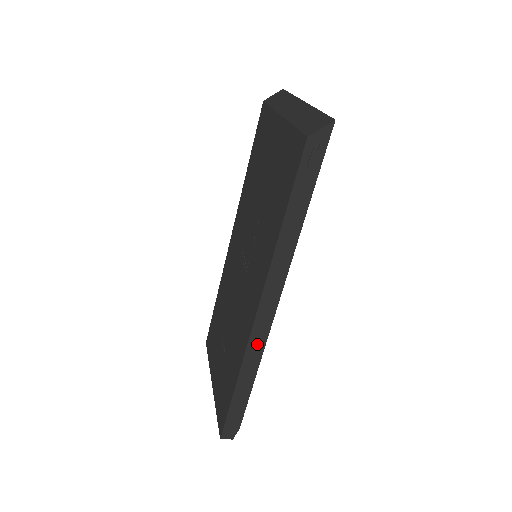
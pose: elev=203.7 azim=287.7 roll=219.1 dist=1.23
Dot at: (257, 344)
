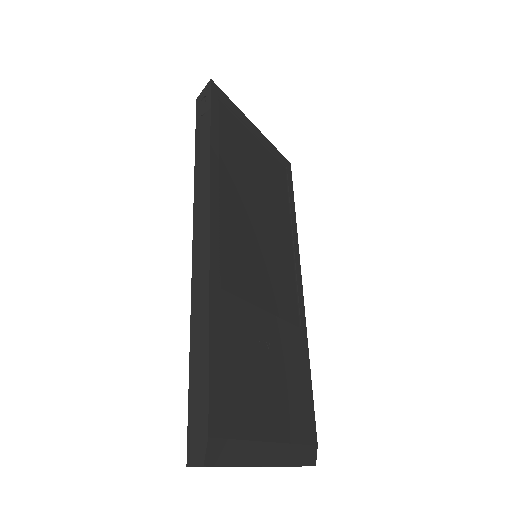
Dot at: (201, 281)
